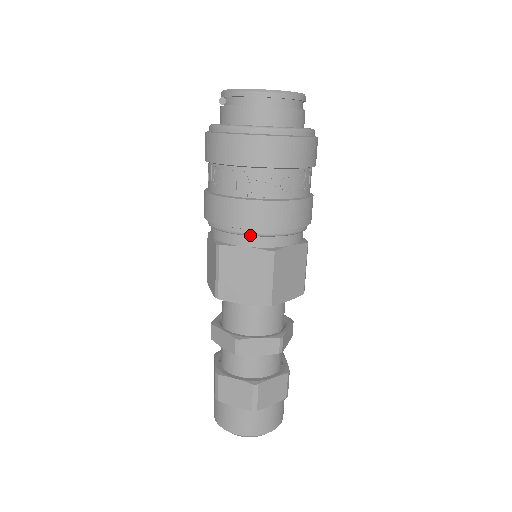
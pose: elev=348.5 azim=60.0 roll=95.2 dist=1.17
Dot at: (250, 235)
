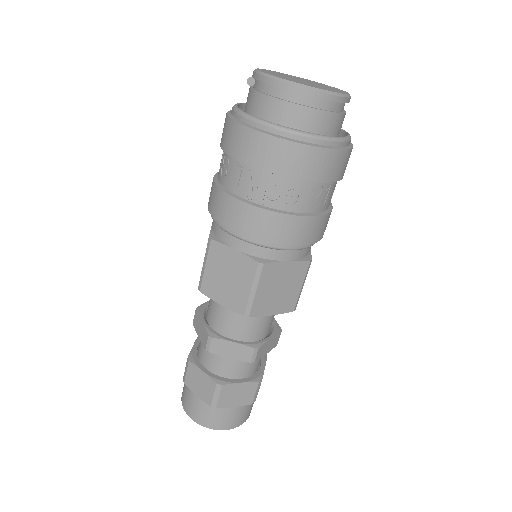
Dot at: (242, 239)
